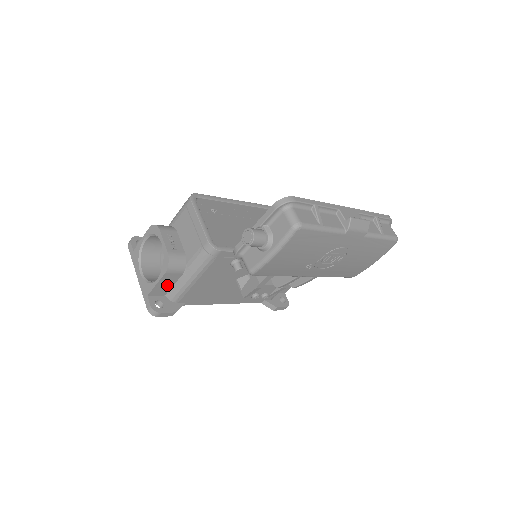
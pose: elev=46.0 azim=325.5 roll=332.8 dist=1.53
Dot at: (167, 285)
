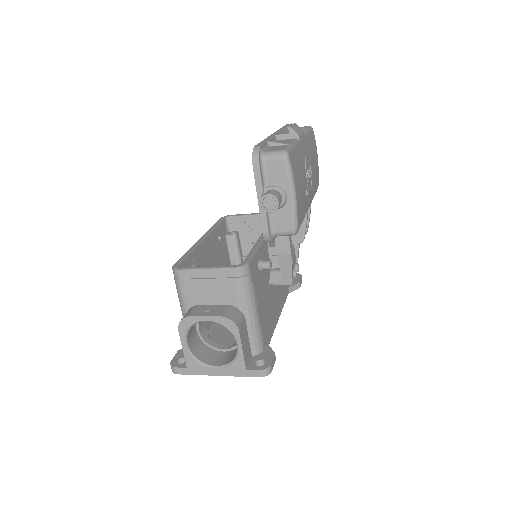
Dot at: (246, 343)
